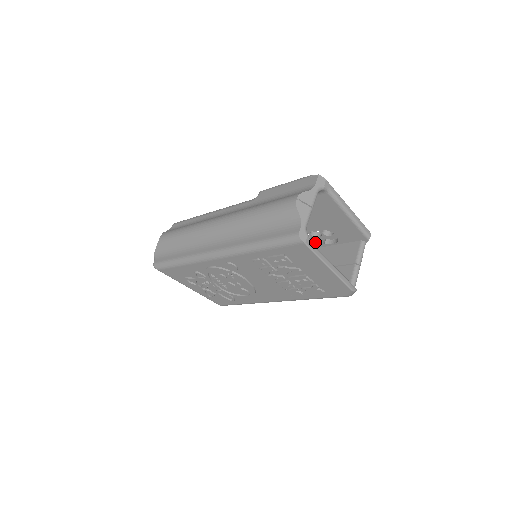
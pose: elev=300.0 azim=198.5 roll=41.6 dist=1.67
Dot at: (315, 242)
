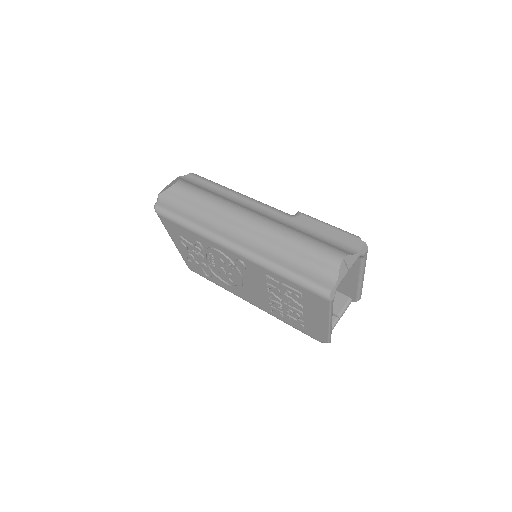
Dot at: occluded
